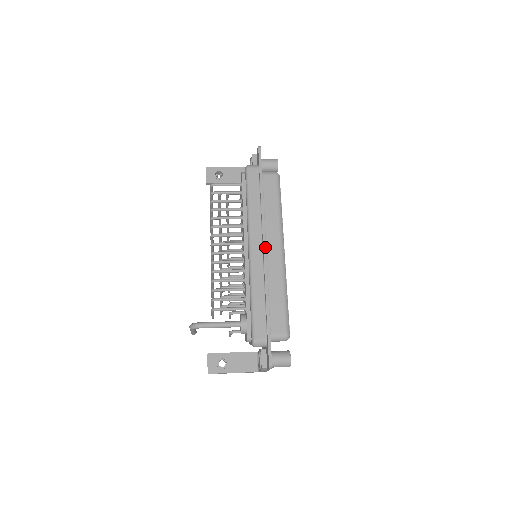
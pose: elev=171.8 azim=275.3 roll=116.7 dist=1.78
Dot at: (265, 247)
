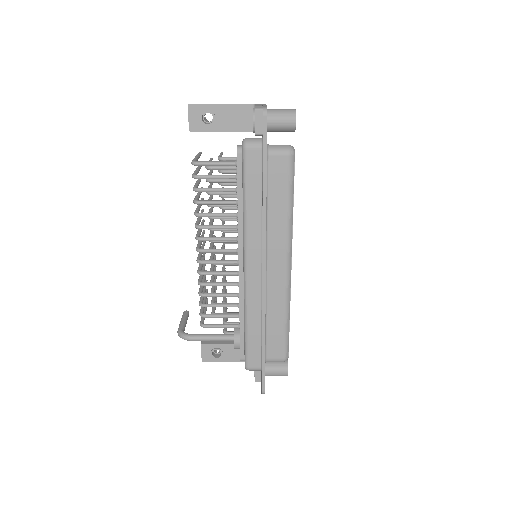
Dot at: (265, 271)
